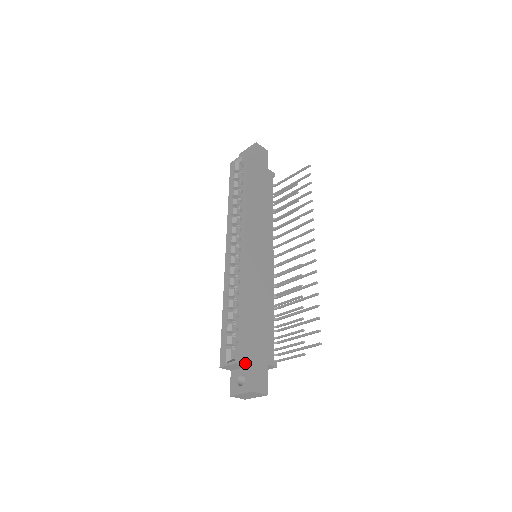
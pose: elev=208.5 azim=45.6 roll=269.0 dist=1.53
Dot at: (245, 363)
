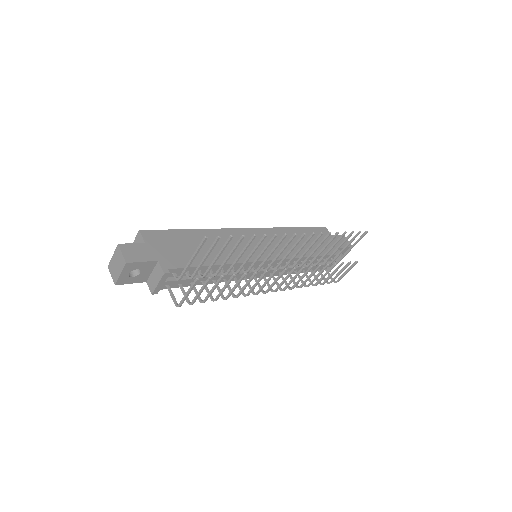
Dot at: (141, 236)
